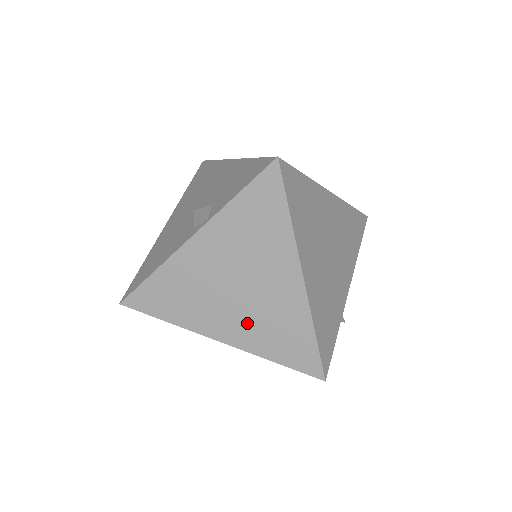
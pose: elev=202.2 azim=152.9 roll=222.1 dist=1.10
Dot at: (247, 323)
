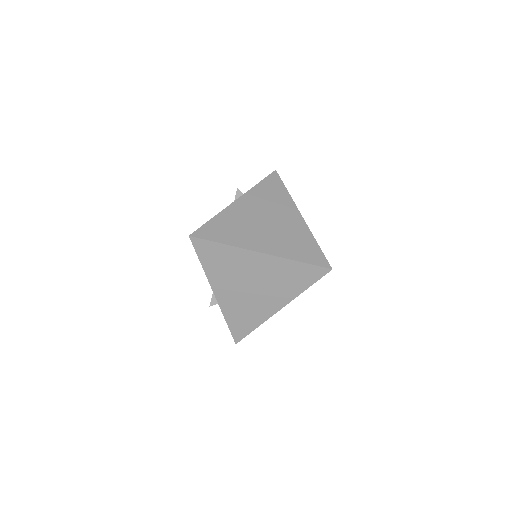
Dot at: (276, 240)
